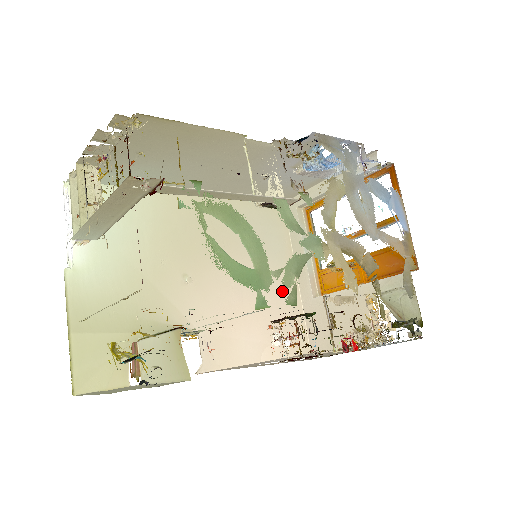
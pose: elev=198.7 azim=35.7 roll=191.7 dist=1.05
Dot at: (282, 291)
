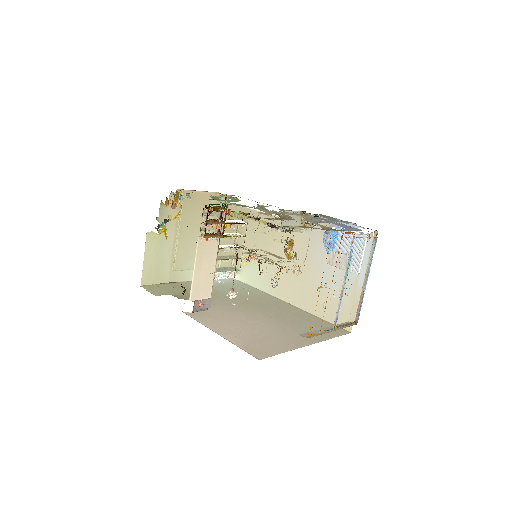
Dot at: (286, 339)
